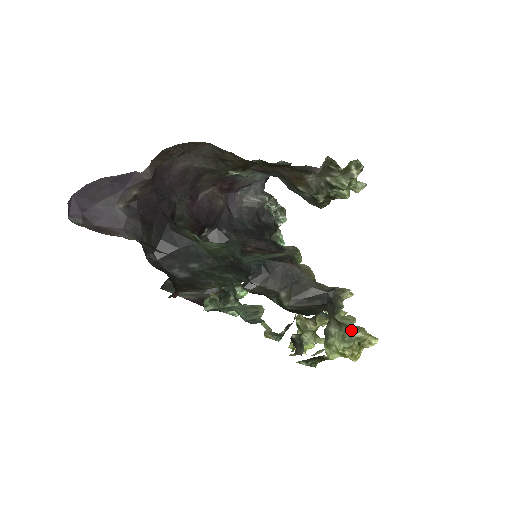
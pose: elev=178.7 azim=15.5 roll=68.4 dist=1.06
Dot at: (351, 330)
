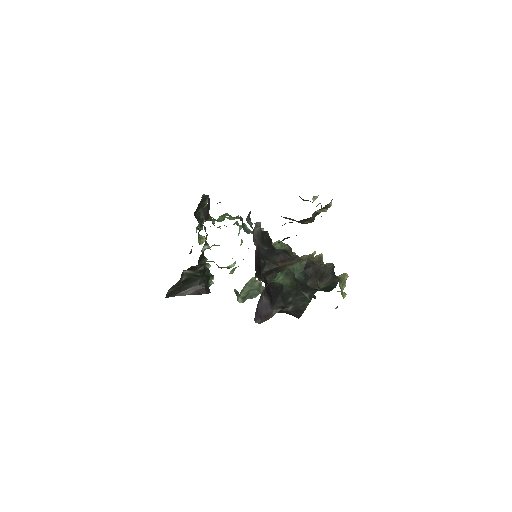
Dot at: (343, 278)
